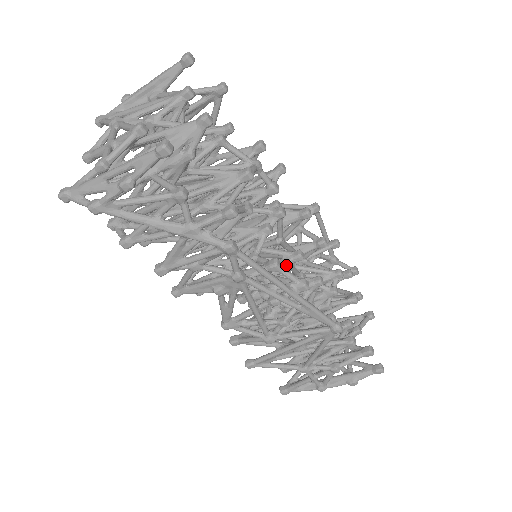
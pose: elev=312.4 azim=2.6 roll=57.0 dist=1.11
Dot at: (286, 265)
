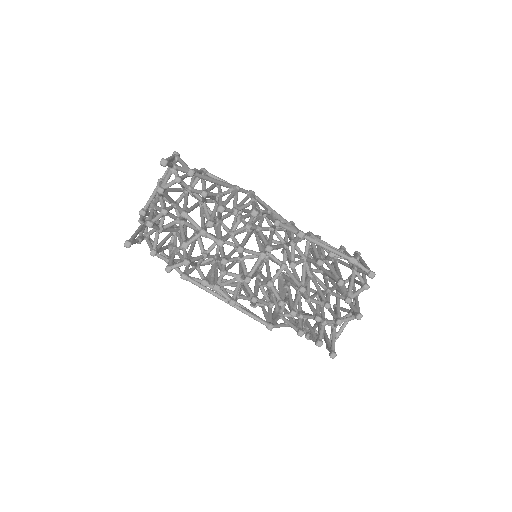
Dot at: occluded
